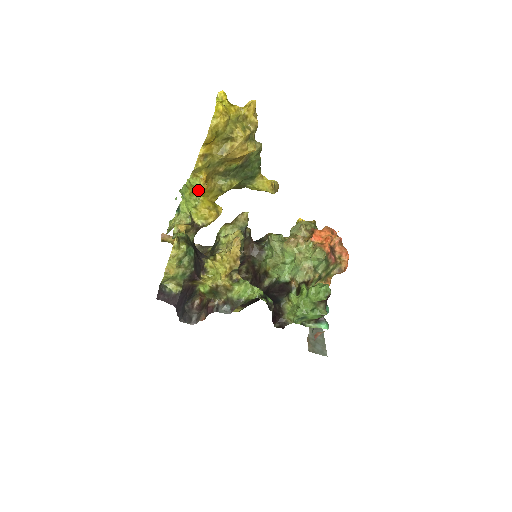
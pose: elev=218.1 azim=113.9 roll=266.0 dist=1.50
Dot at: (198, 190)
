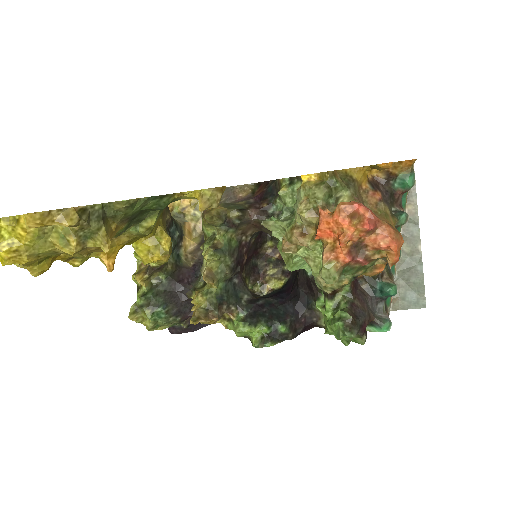
Dot at: occluded
